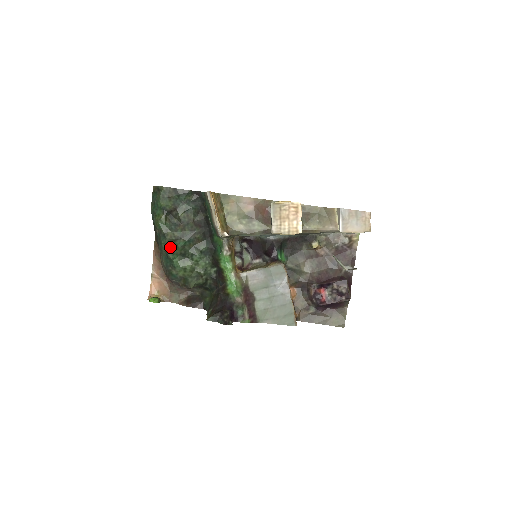
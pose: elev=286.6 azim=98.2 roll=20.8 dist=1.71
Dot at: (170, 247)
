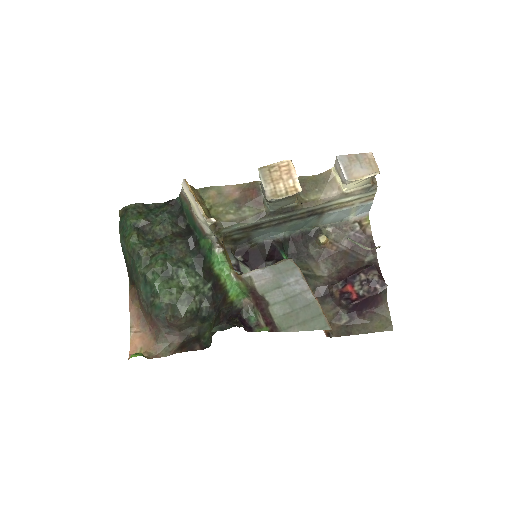
Dot at: (148, 267)
